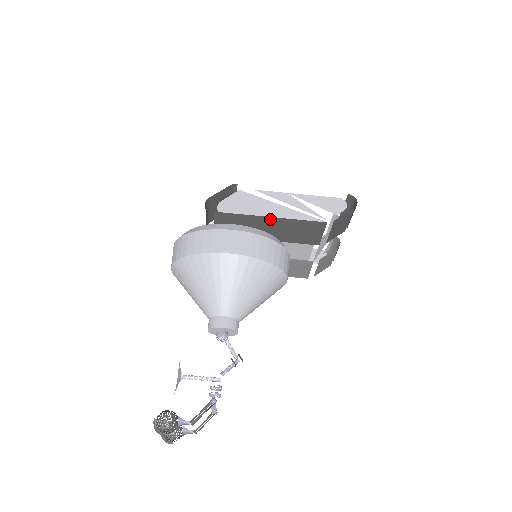
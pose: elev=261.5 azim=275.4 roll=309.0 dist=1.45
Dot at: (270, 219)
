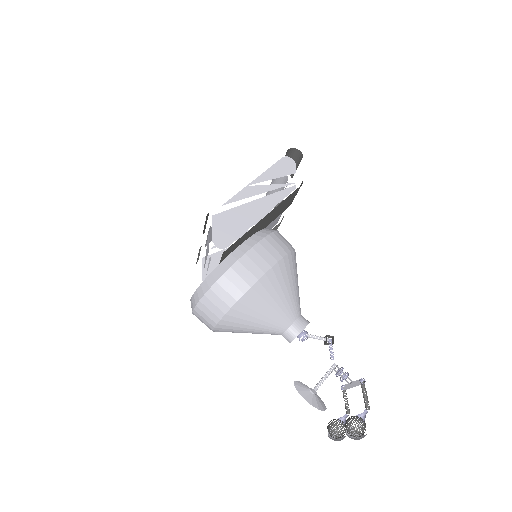
Dot at: (263, 219)
